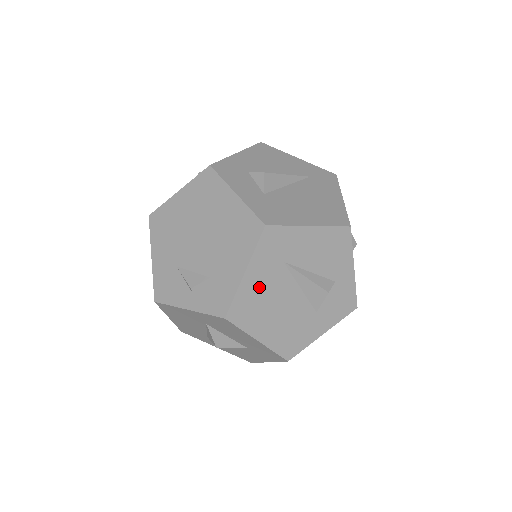
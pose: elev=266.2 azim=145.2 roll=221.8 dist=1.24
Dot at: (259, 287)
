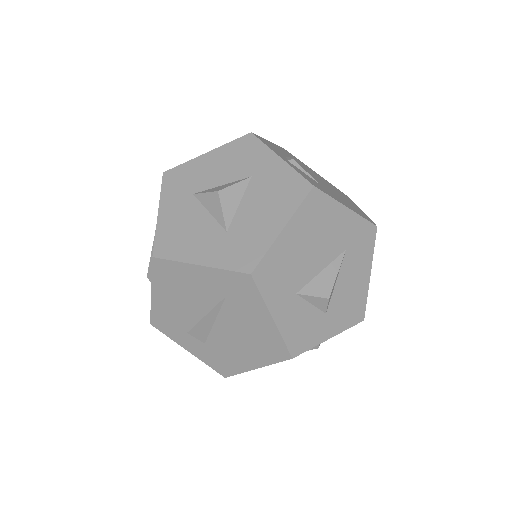
Dot at: occluded
